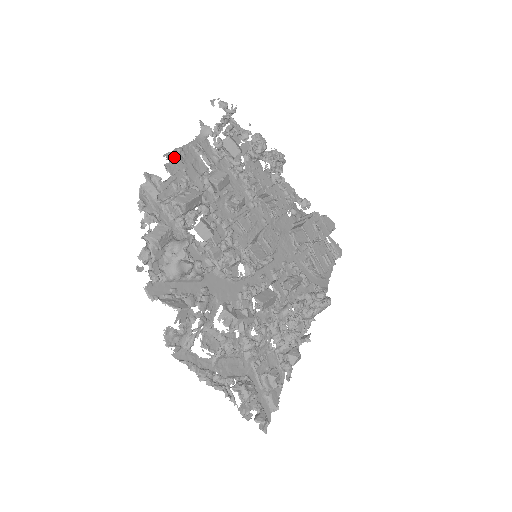
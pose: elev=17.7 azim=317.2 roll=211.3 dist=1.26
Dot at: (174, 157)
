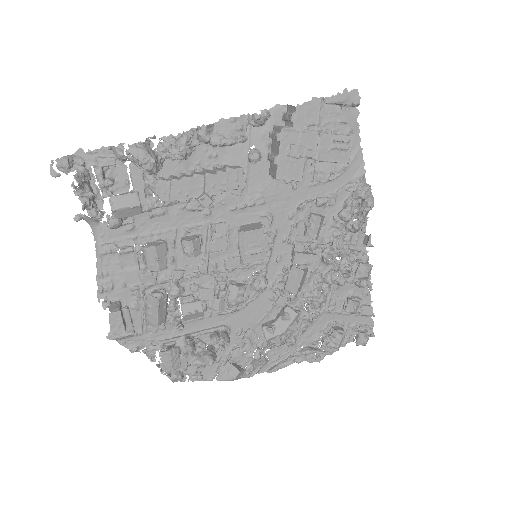
Dot at: (105, 290)
